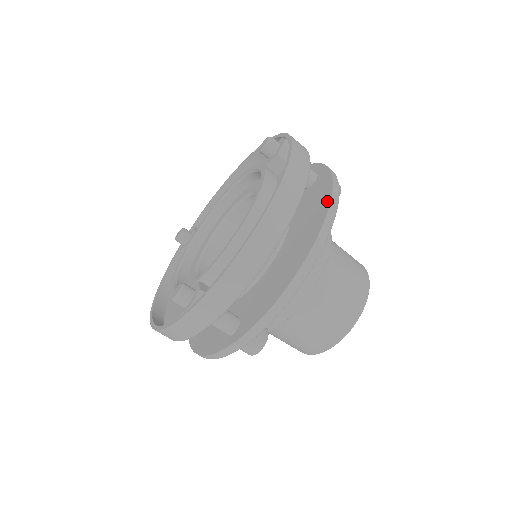
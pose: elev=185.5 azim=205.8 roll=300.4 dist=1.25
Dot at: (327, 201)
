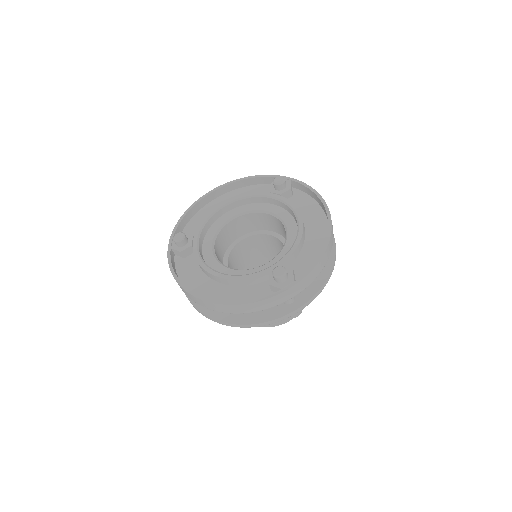
Dot at: occluded
